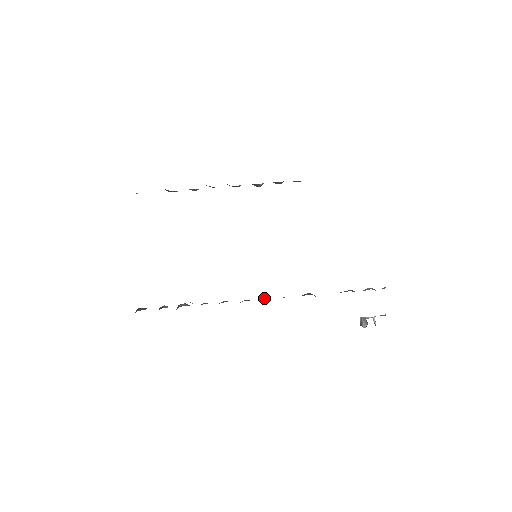
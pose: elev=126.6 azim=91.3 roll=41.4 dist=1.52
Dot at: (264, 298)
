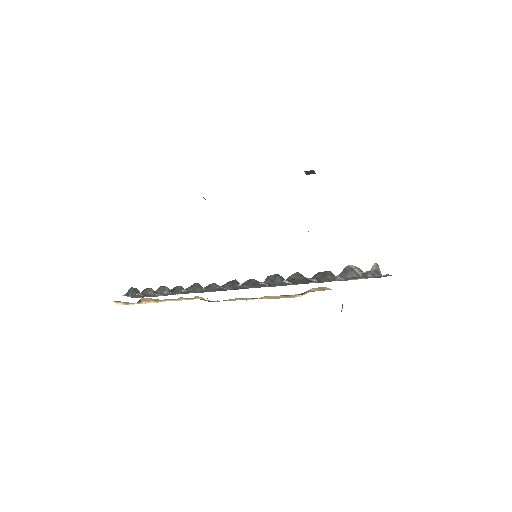
Dot at: (236, 286)
